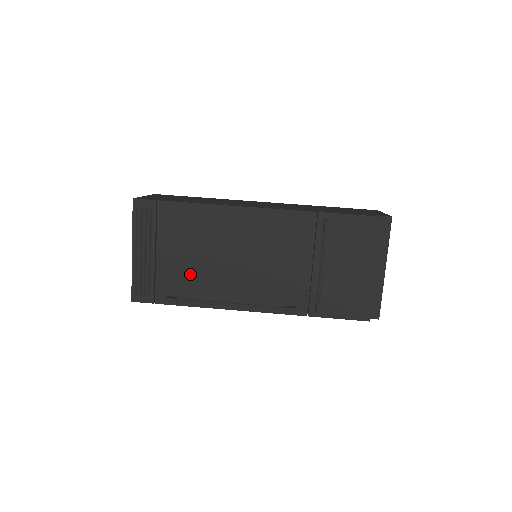
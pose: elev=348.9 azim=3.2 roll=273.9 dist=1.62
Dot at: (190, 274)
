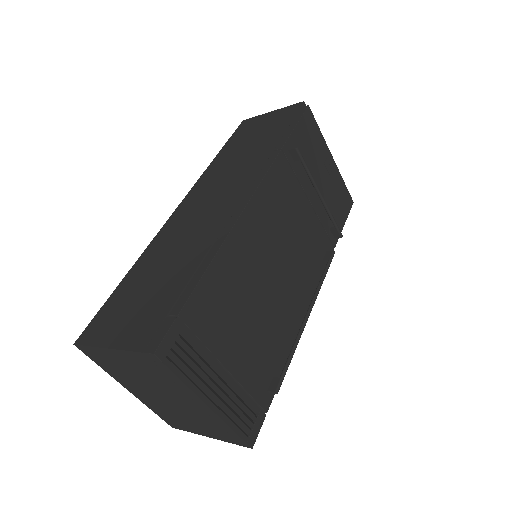
Dot at: (263, 340)
